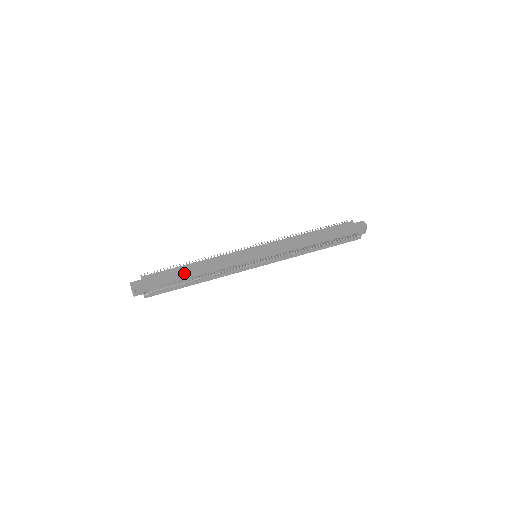
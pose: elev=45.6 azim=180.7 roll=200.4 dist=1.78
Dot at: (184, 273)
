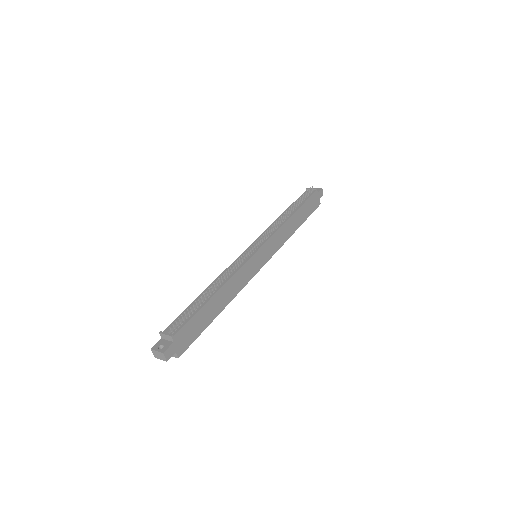
Dot at: (211, 313)
